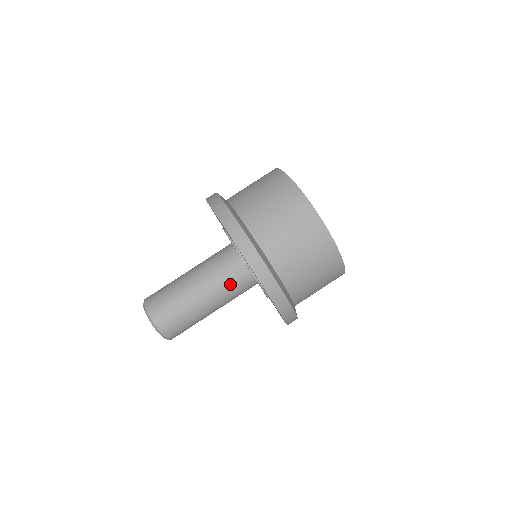
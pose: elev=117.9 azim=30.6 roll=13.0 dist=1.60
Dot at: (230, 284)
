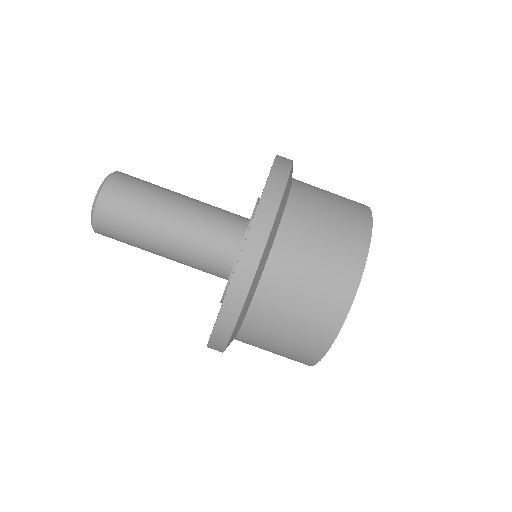
Dot at: (204, 252)
